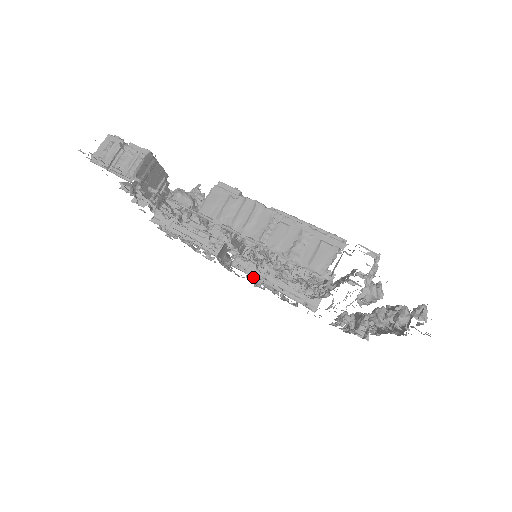
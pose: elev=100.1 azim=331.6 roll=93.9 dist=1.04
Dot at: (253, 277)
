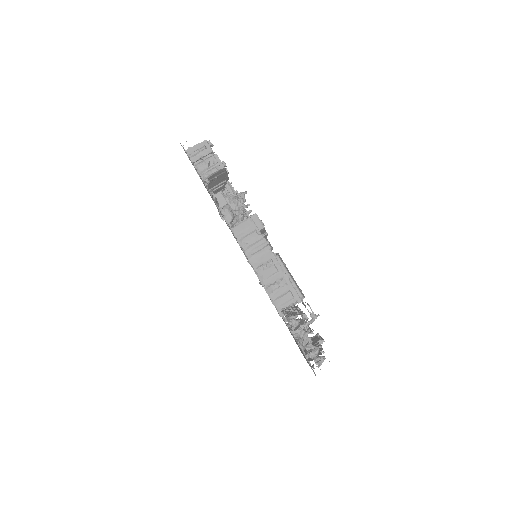
Dot at: occluded
